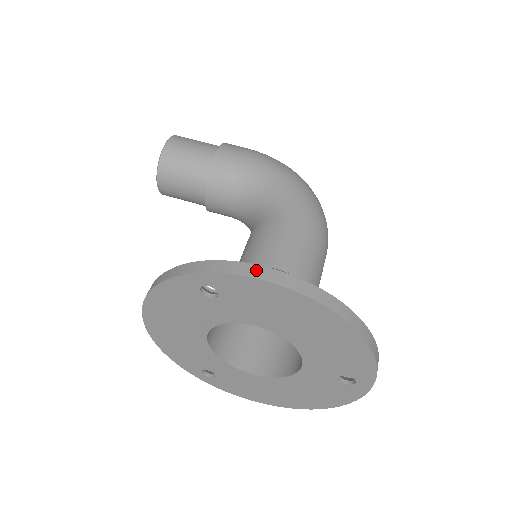
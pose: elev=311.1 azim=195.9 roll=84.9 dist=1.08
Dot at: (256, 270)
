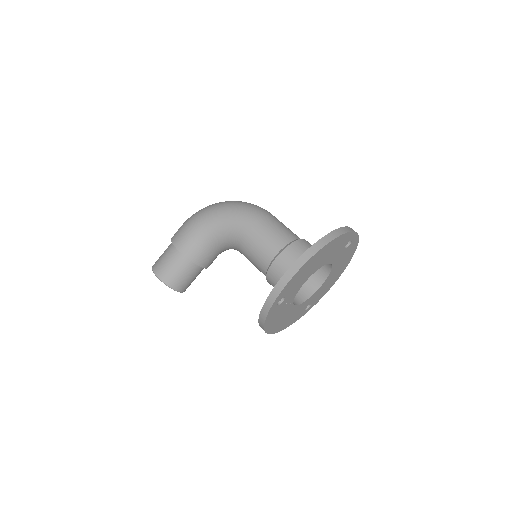
Dot at: (285, 278)
